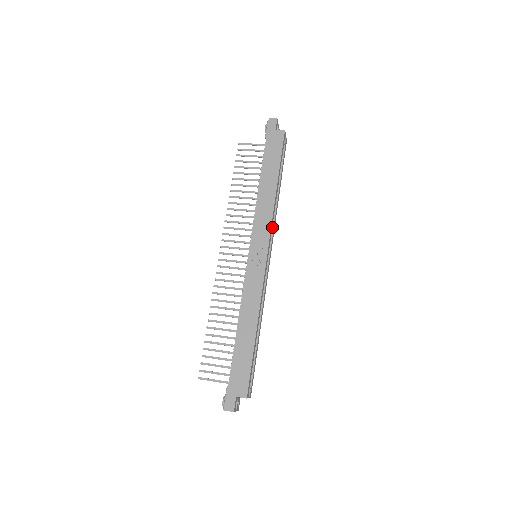
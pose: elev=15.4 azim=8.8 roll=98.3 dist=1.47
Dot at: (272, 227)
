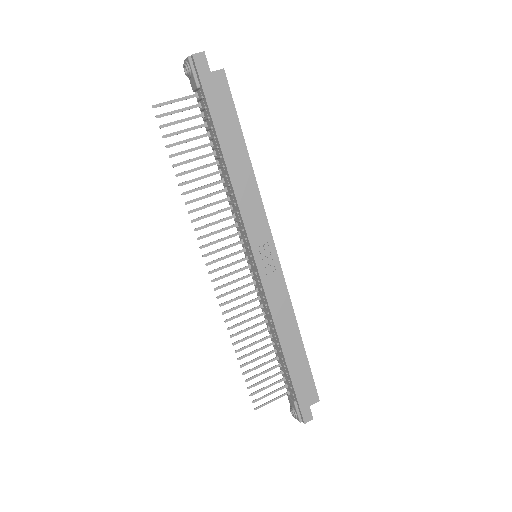
Dot at: occluded
